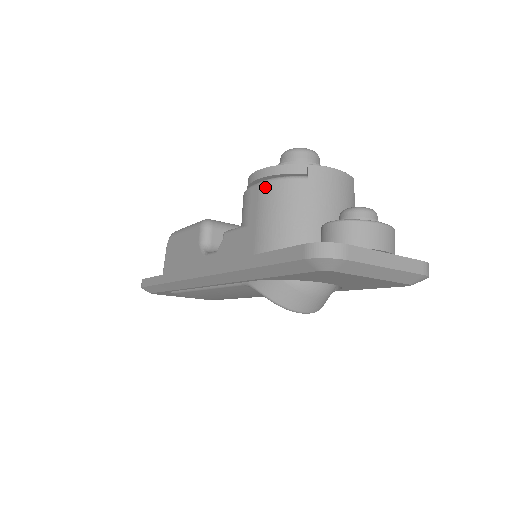
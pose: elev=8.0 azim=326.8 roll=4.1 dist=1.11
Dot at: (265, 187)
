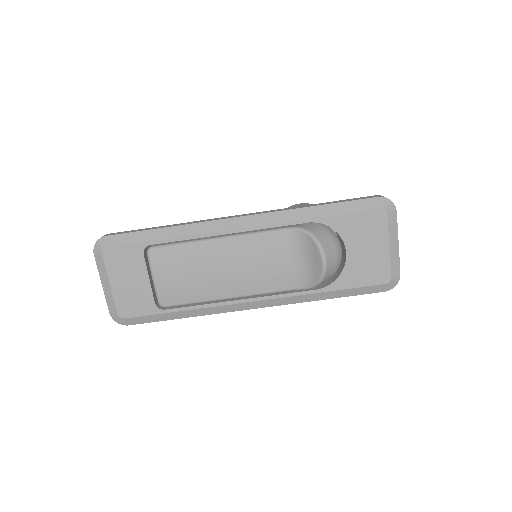
Dot at: occluded
